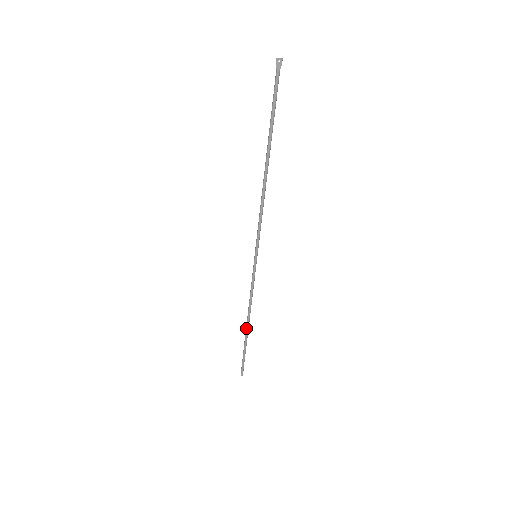
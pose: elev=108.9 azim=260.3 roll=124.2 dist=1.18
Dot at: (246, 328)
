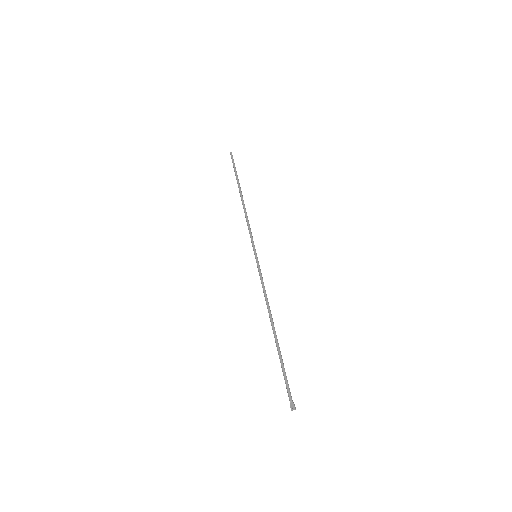
Dot at: (241, 196)
